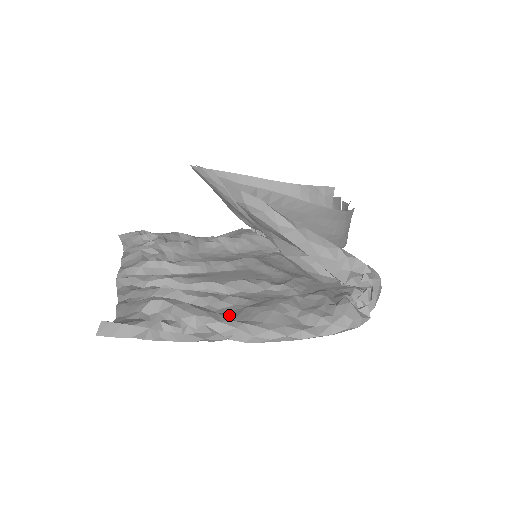
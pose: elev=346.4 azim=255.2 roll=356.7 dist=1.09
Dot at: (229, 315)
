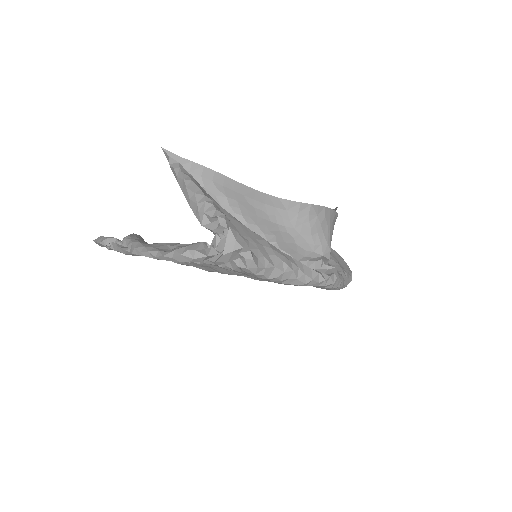
Dot at: occluded
